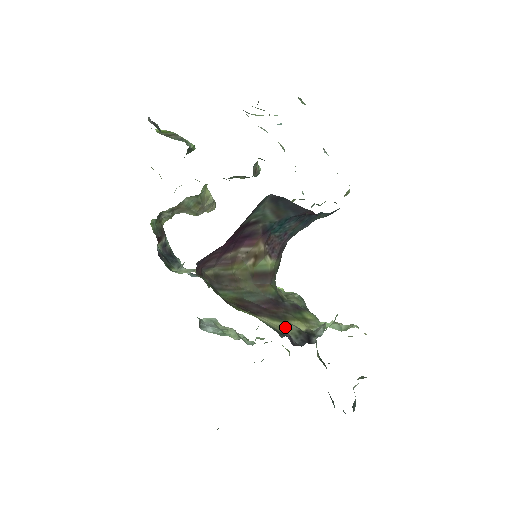
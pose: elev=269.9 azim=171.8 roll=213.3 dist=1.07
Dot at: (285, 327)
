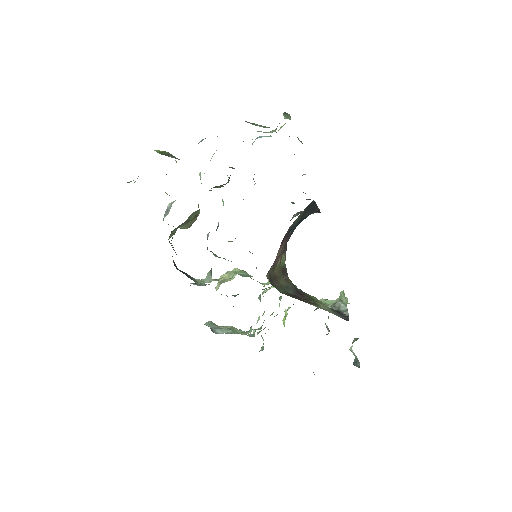
Dot at: (324, 309)
